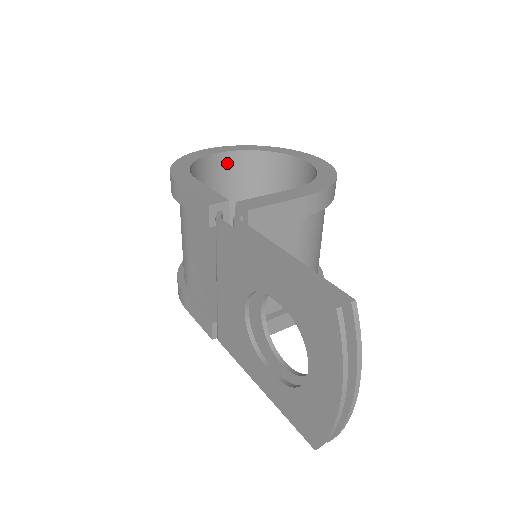
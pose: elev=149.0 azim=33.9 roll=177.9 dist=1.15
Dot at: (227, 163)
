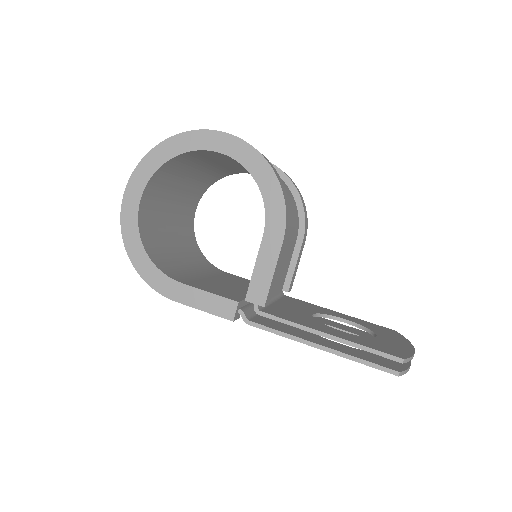
Dot at: (148, 196)
